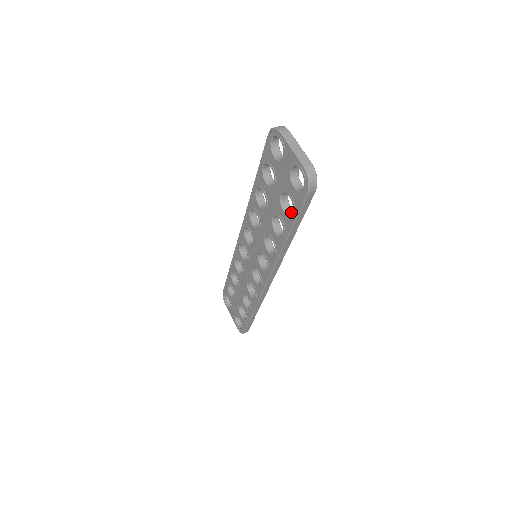
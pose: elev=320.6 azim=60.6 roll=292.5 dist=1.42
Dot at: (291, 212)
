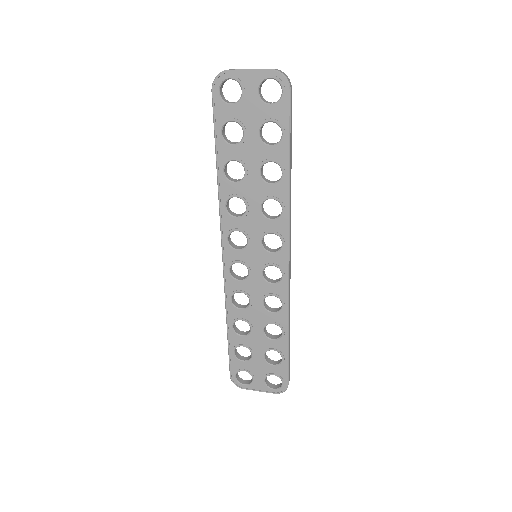
Dot at: (277, 142)
